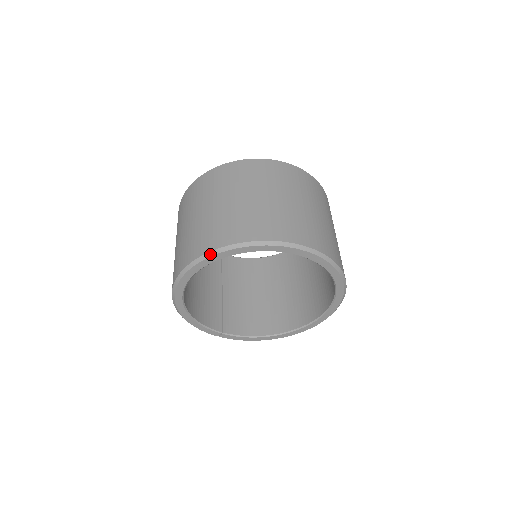
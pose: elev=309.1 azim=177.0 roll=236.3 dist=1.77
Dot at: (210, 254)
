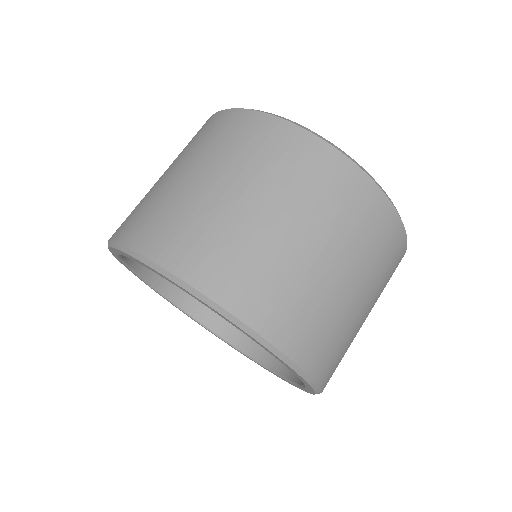
Dot at: (173, 278)
